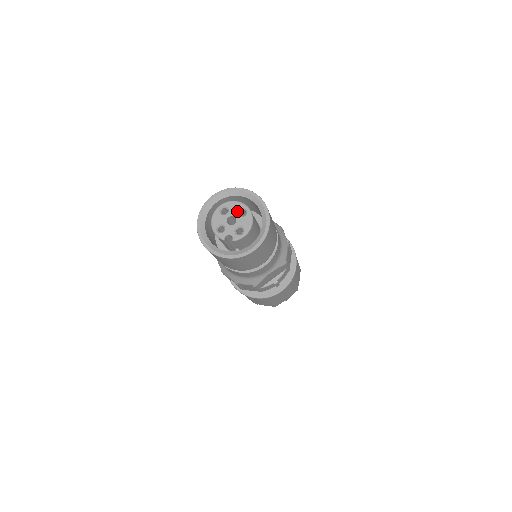
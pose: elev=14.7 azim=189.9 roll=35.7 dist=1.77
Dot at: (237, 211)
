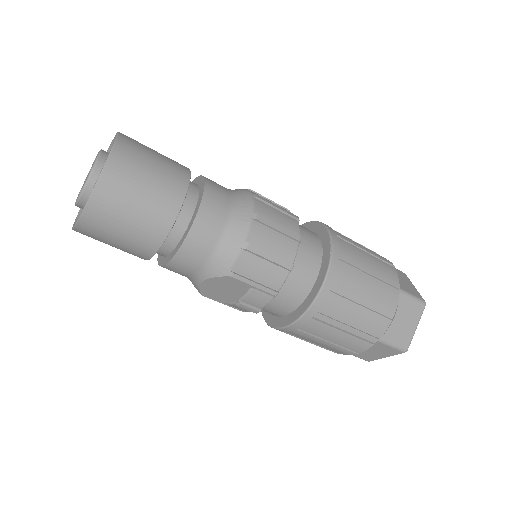
Dot at: occluded
